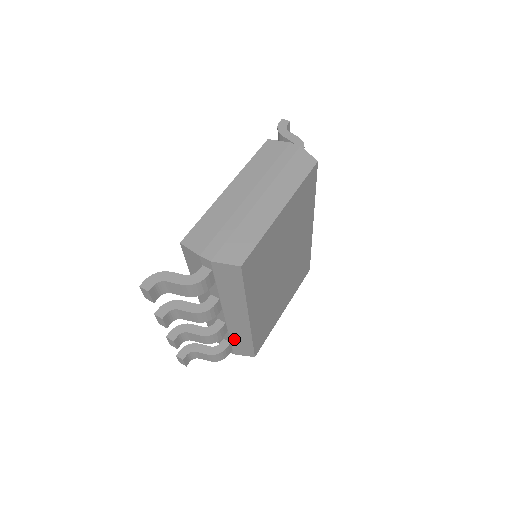
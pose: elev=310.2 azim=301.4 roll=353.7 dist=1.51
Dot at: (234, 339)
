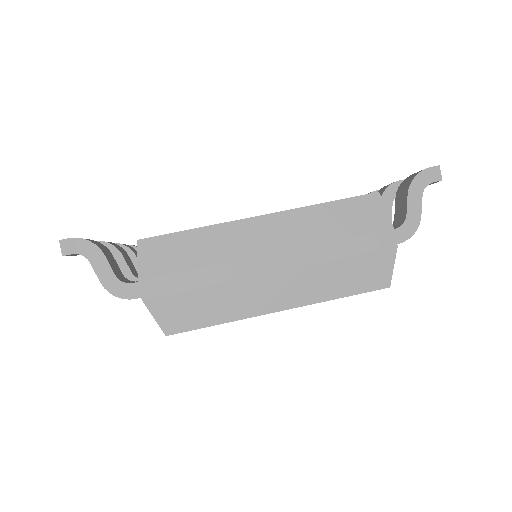
Dot at: occluded
